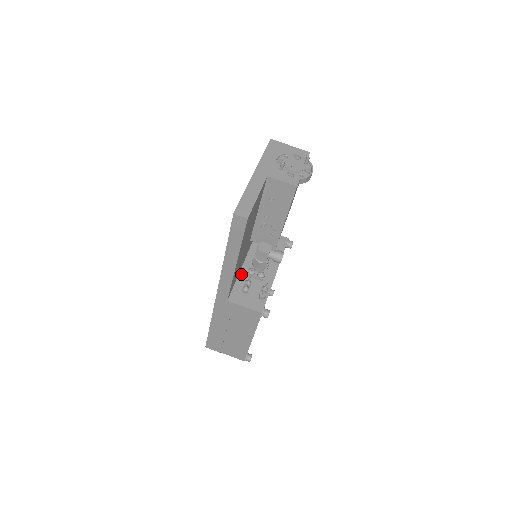
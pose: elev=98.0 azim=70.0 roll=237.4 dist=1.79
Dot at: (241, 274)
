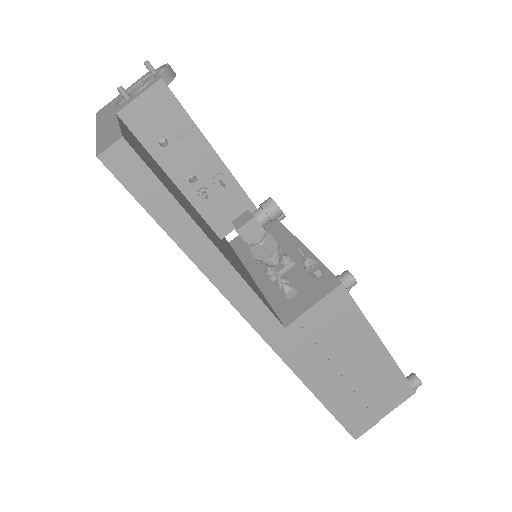
Dot at: (264, 289)
